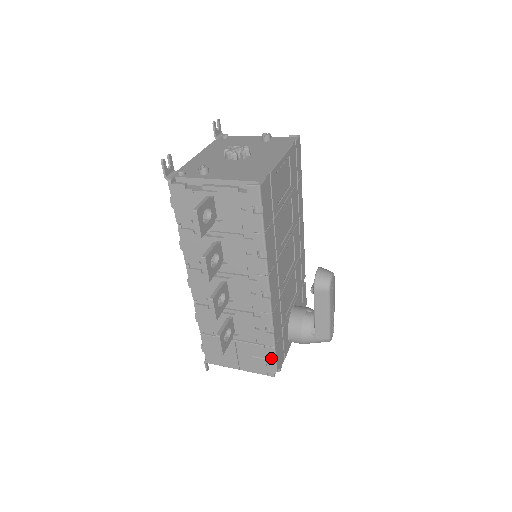
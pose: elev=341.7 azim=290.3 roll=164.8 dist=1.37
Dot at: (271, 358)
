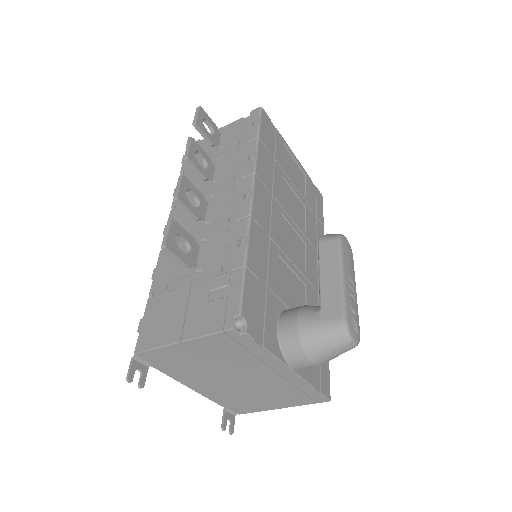
Dot at: (236, 289)
